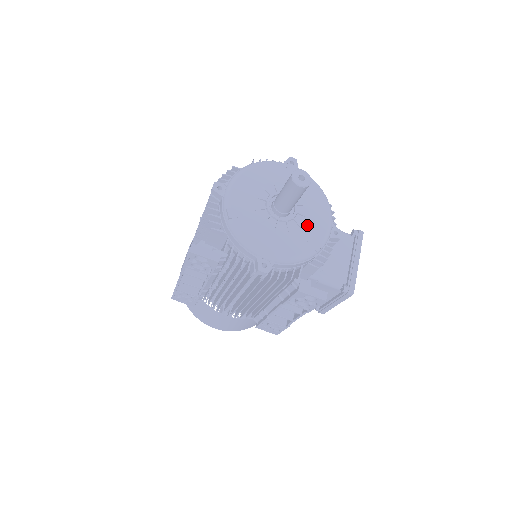
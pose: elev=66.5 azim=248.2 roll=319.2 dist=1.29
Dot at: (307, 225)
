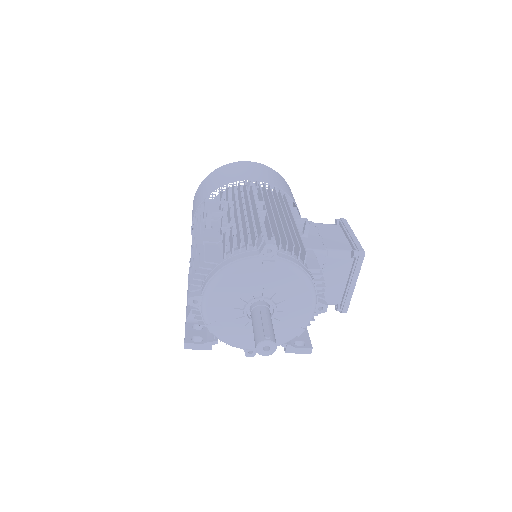
Dot at: (288, 319)
